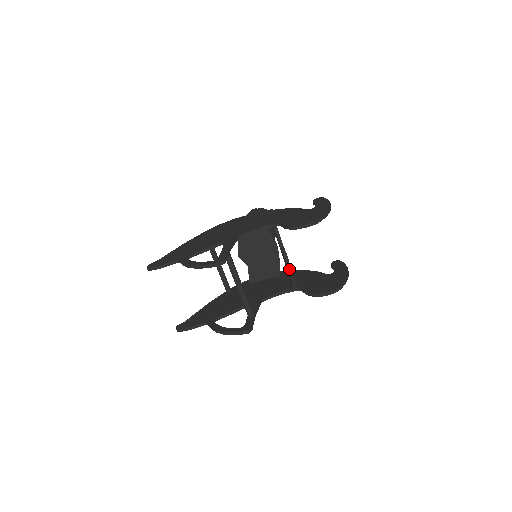
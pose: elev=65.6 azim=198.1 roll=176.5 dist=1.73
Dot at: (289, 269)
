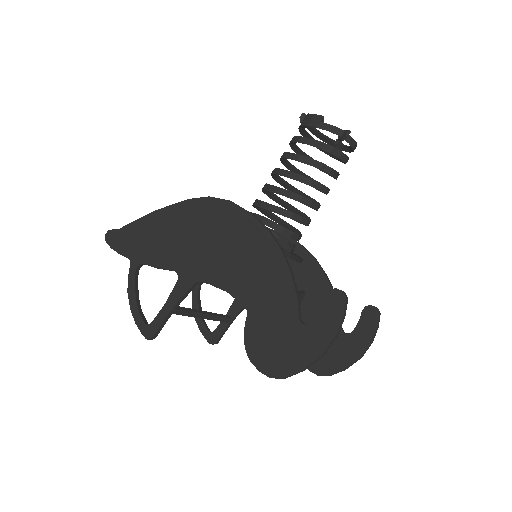
Dot at: occluded
